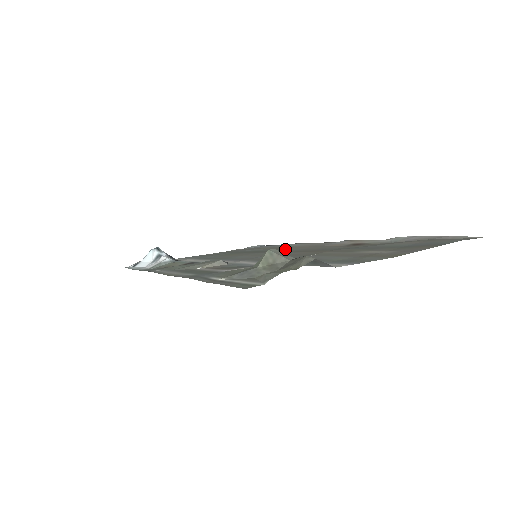
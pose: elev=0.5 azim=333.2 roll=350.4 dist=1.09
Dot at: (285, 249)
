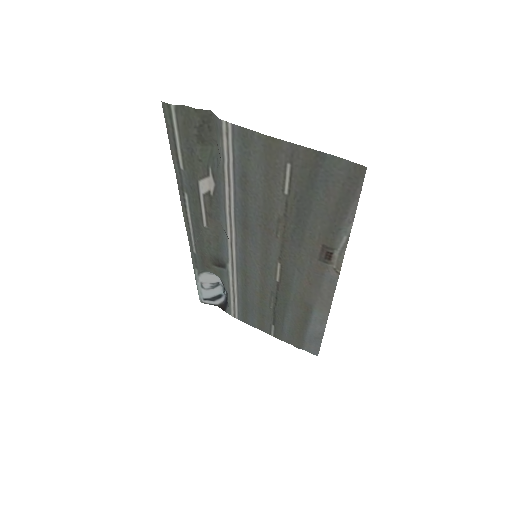
Dot at: (295, 288)
